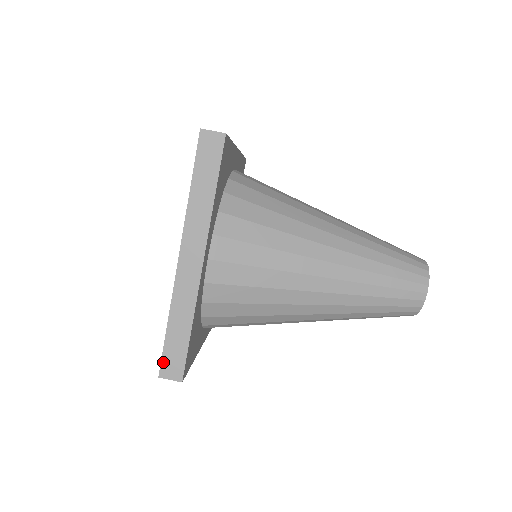
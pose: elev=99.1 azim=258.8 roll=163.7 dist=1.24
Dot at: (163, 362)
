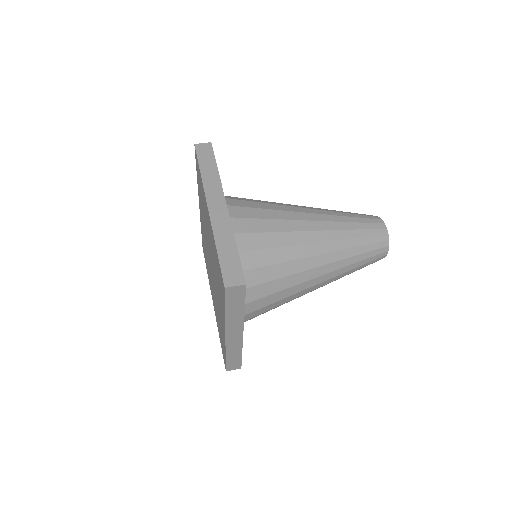
Dot at: (224, 275)
